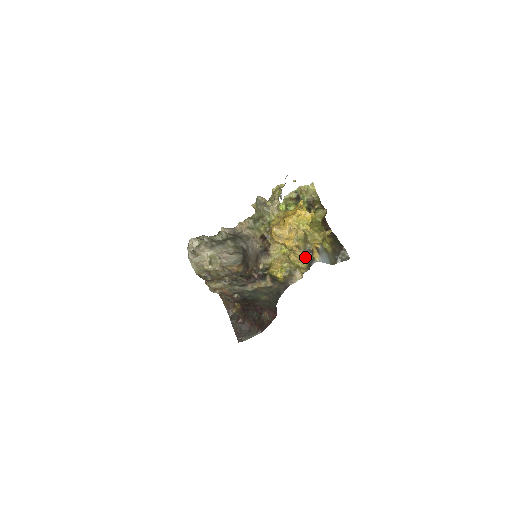
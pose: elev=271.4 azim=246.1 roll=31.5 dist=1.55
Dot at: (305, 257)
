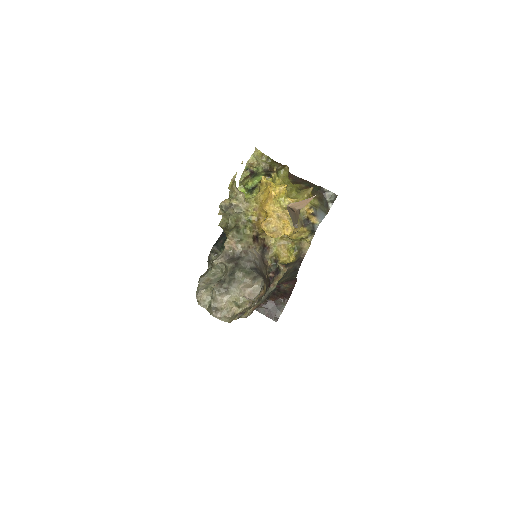
Dot at: (304, 228)
